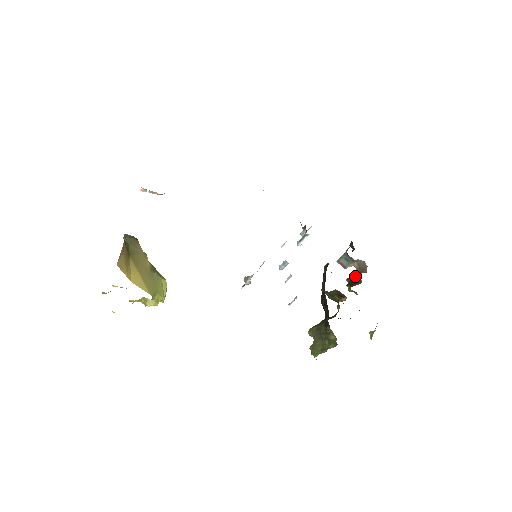
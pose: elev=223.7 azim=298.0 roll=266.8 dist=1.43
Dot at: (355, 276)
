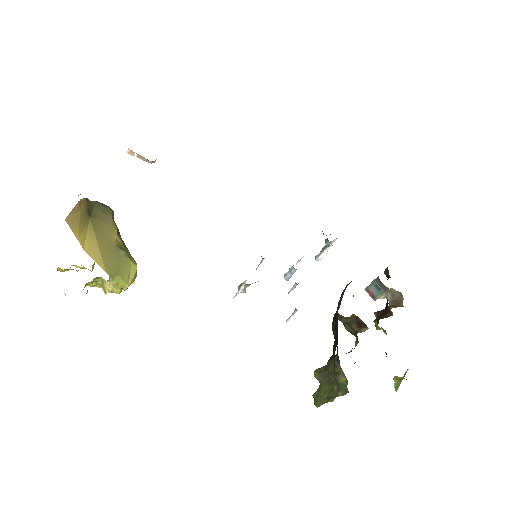
Dot at: (385, 307)
